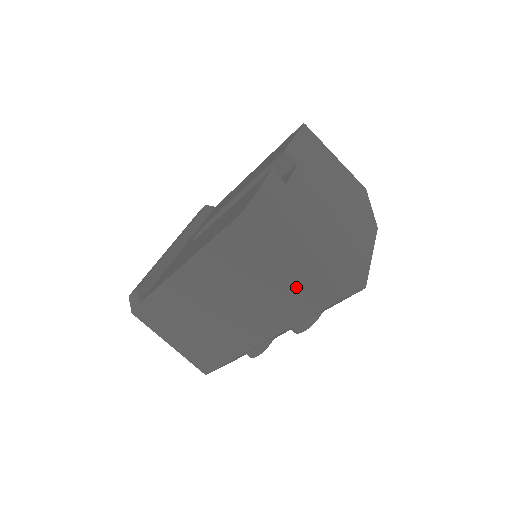
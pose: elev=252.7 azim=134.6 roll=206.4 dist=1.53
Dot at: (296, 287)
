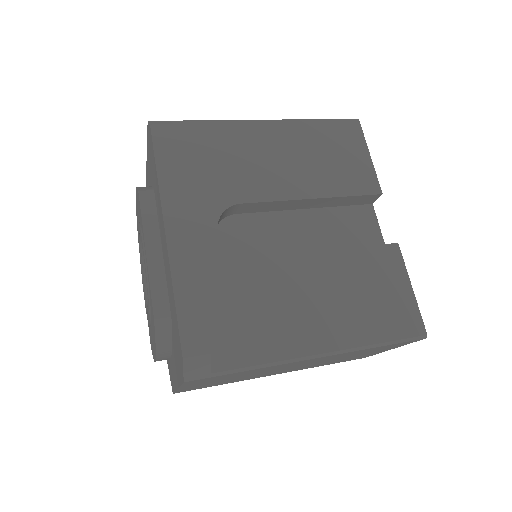
Dot at: occluded
